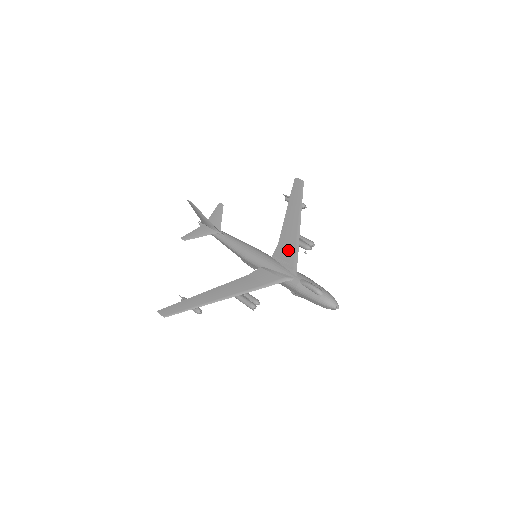
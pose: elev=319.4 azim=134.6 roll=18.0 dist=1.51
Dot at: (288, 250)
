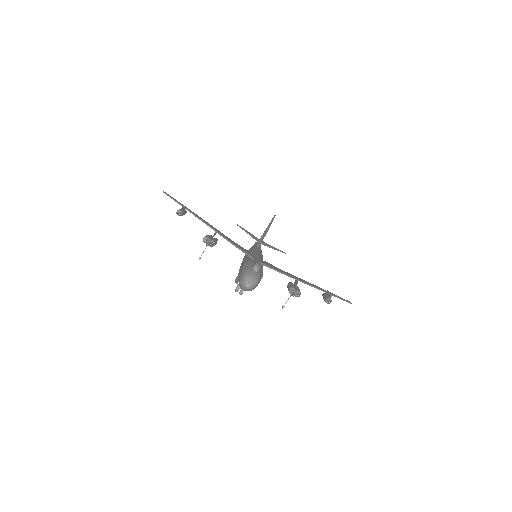
Dot at: (279, 269)
